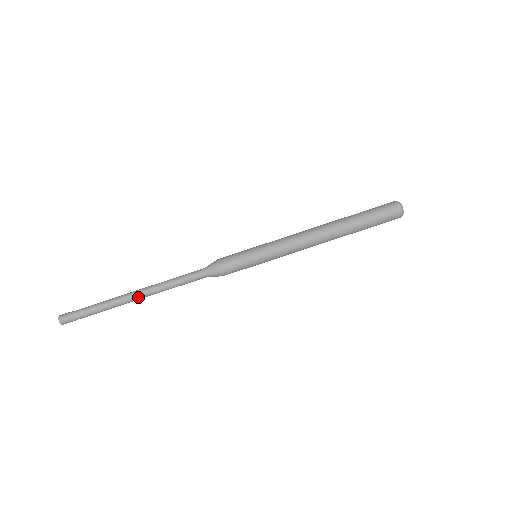
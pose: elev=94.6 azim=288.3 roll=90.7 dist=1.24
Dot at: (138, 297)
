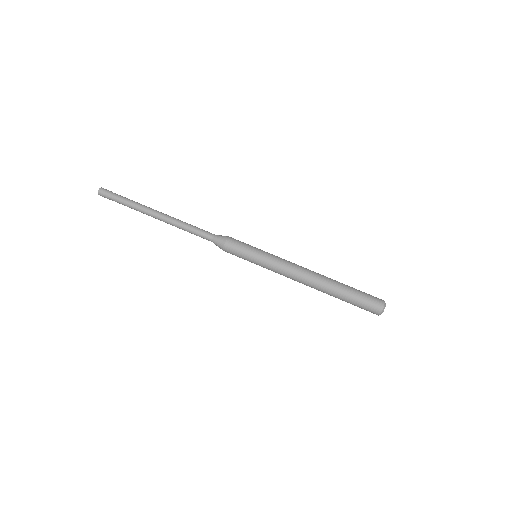
Dot at: (158, 218)
